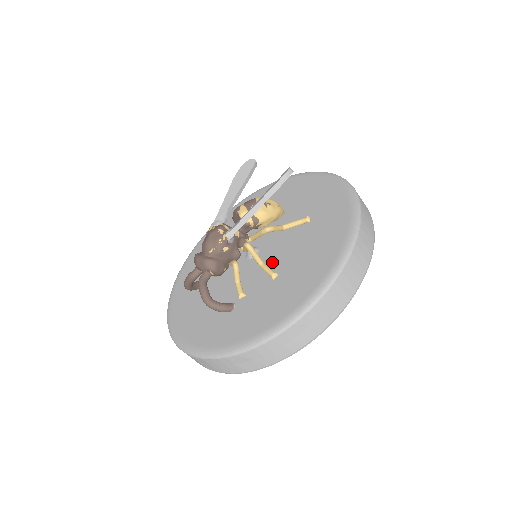
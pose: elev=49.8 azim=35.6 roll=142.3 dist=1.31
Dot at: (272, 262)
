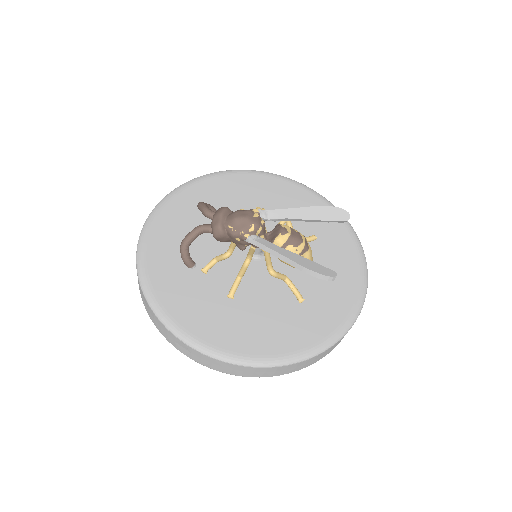
Dot at: (247, 284)
